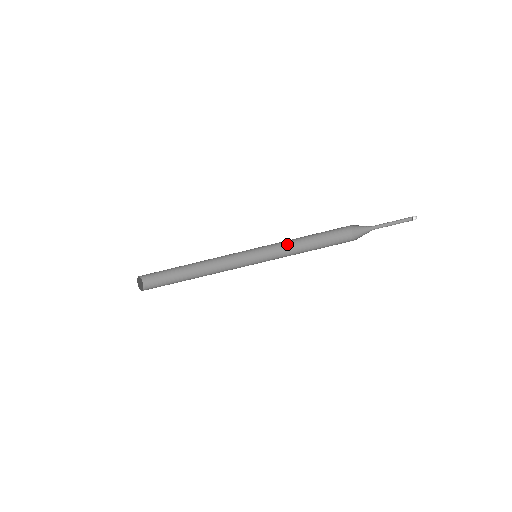
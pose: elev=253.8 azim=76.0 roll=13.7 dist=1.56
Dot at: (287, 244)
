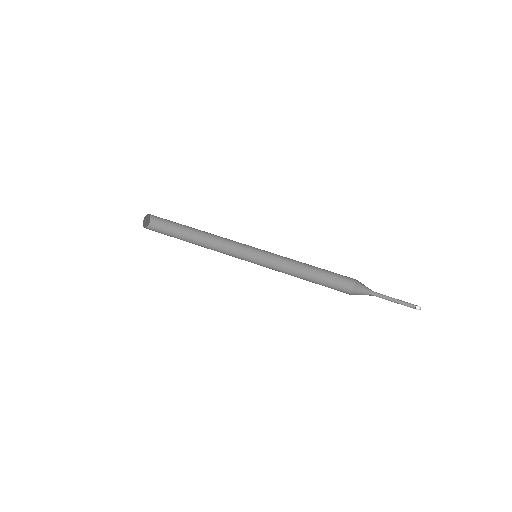
Dot at: (290, 261)
